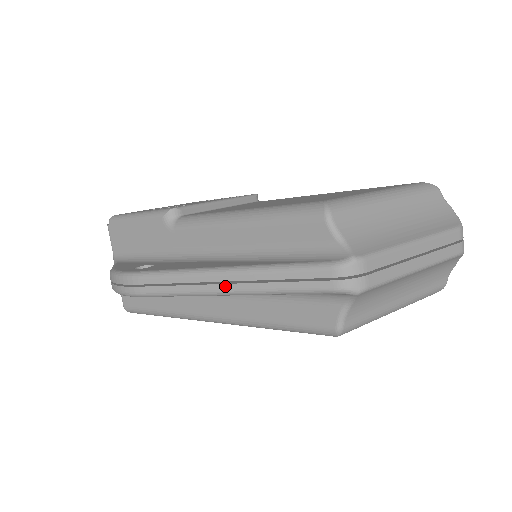
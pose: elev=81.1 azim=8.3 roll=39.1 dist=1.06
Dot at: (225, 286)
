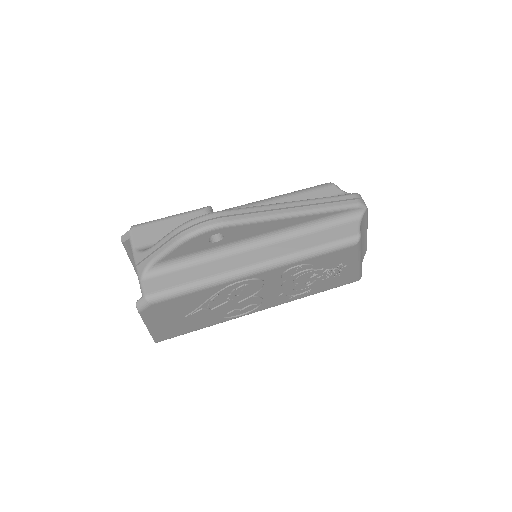
Dot at: (296, 209)
